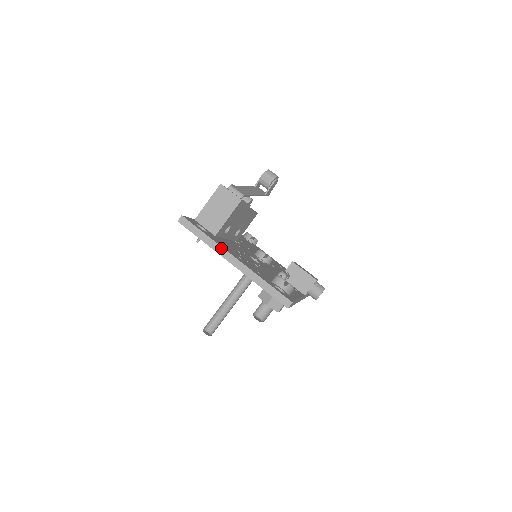
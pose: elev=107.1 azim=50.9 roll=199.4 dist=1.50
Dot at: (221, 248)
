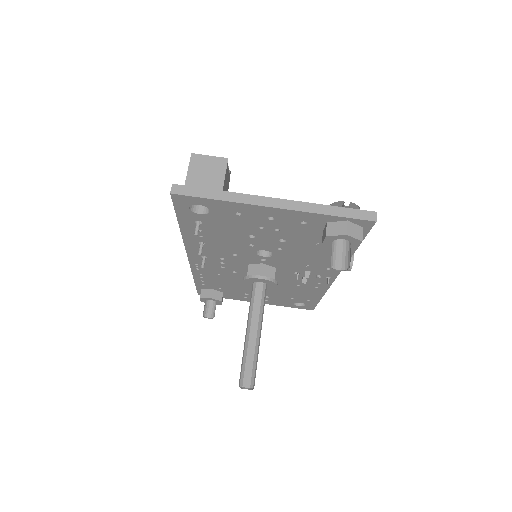
Dot at: (249, 196)
